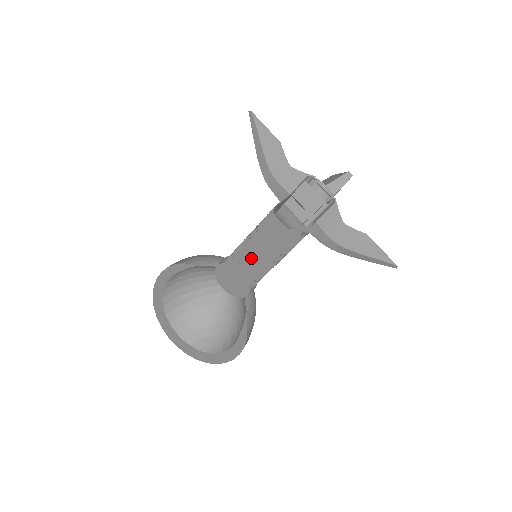
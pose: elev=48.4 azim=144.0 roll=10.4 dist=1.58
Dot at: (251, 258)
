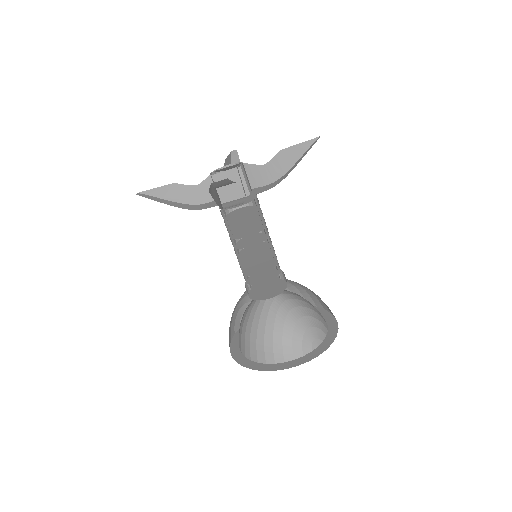
Dot at: (254, 259)
